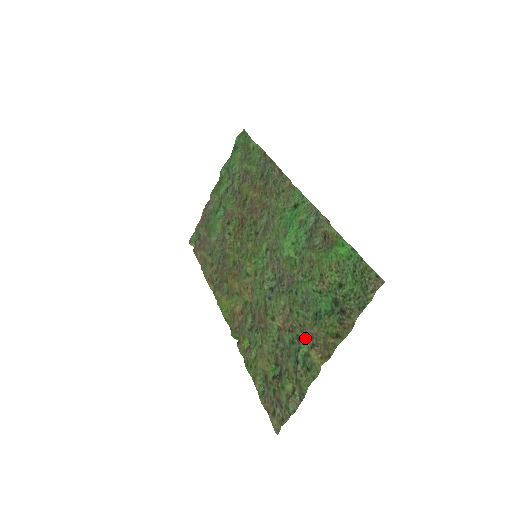
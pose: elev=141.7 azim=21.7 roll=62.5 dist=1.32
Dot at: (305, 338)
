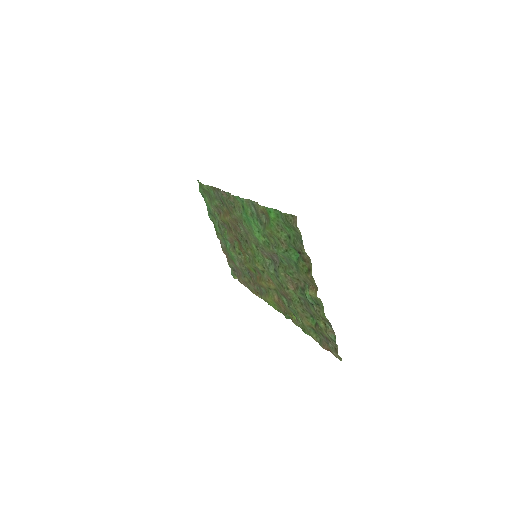
Dot at: (304, 286)
